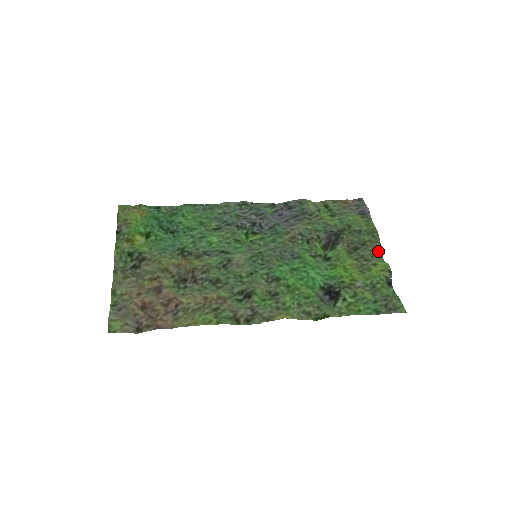
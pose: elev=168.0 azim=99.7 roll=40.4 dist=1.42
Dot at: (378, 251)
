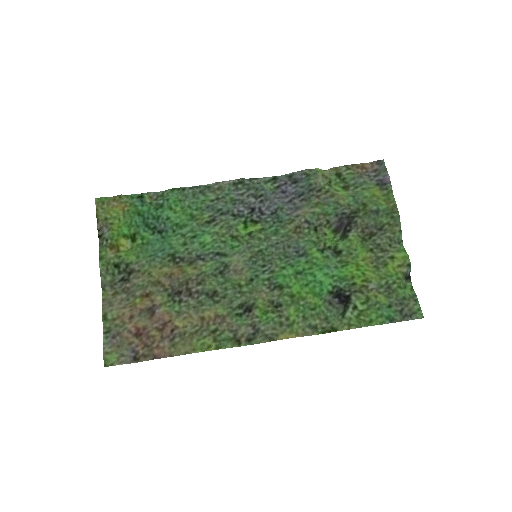
Dot at: (397, 236)
